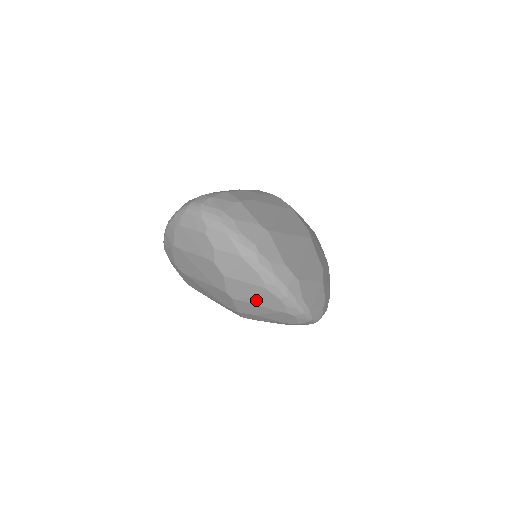
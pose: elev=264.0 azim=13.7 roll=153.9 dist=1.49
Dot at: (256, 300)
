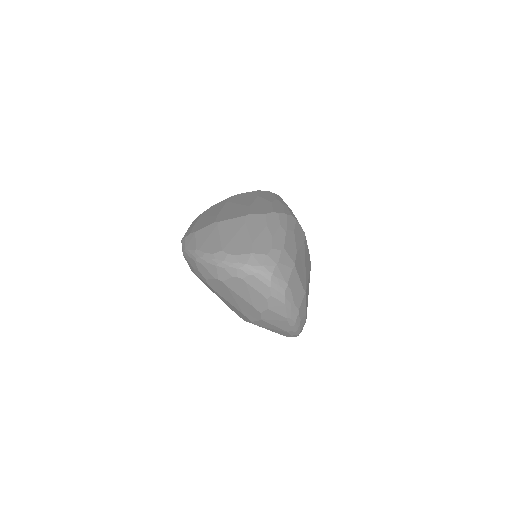
Dot at: (272, 330)
